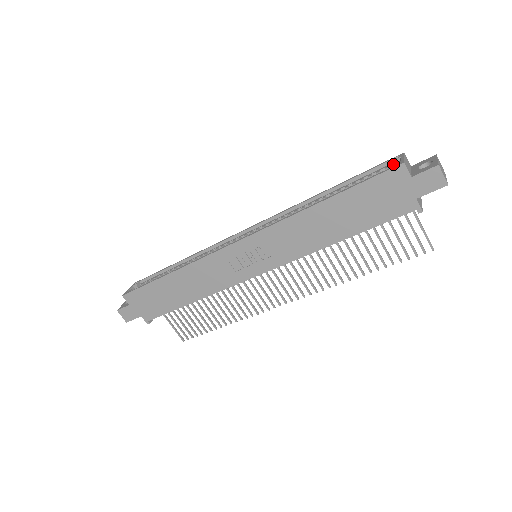
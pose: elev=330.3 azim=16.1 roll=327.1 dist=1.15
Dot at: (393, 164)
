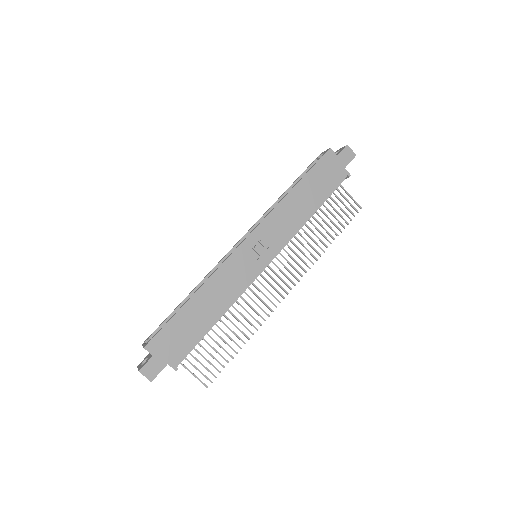
Dot at: (323, 154)
